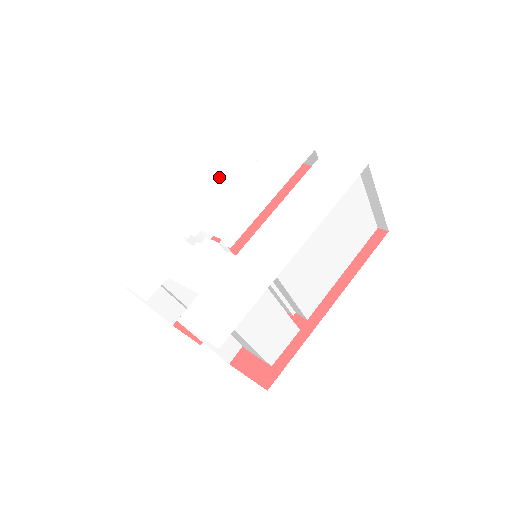
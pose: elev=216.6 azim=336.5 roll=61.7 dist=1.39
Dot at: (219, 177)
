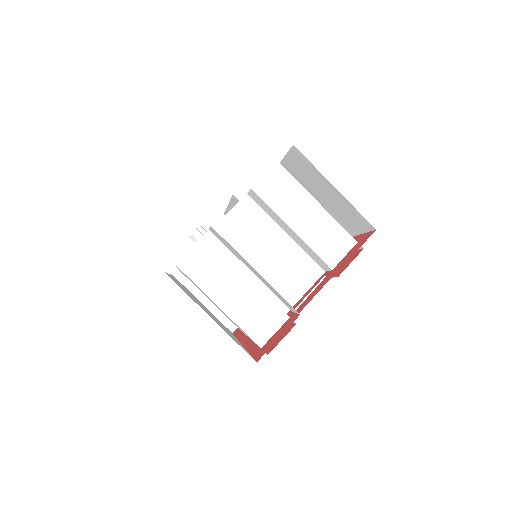
Dot at: occluded
